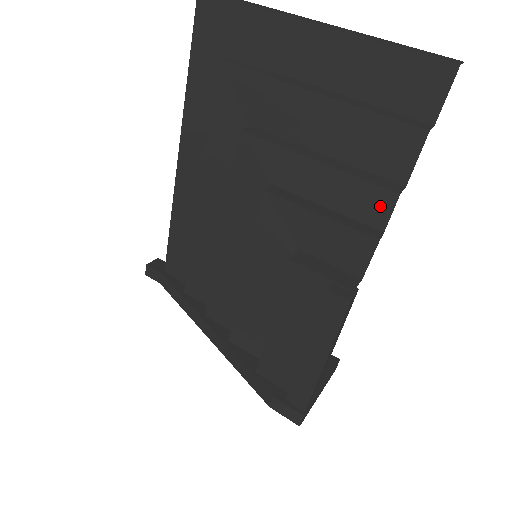
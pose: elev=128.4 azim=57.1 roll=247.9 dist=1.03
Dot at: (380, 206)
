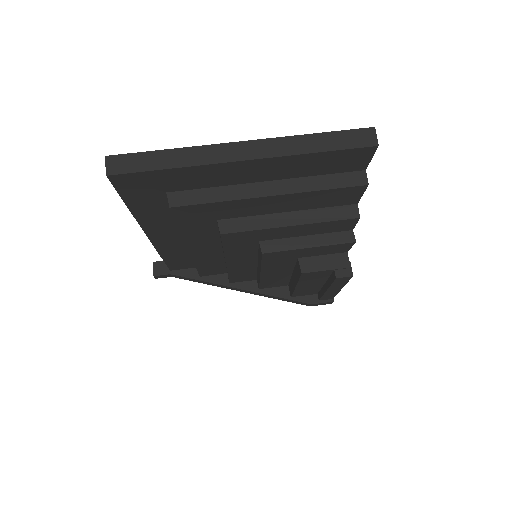
Dot at: (347, 225)
